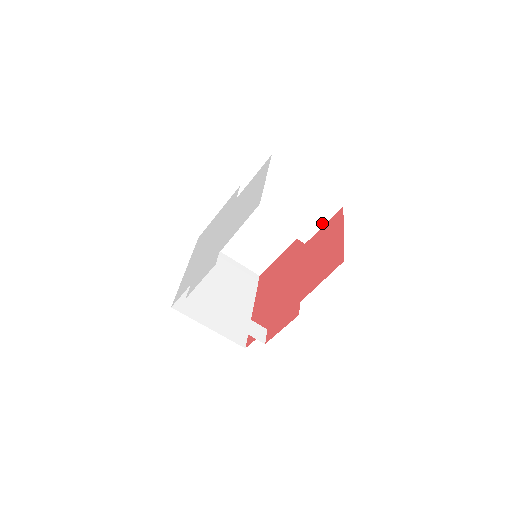
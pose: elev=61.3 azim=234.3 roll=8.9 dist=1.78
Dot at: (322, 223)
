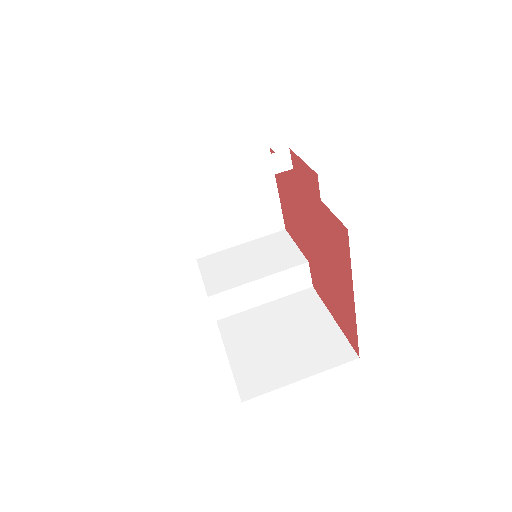
Dot at: (292, 245)
